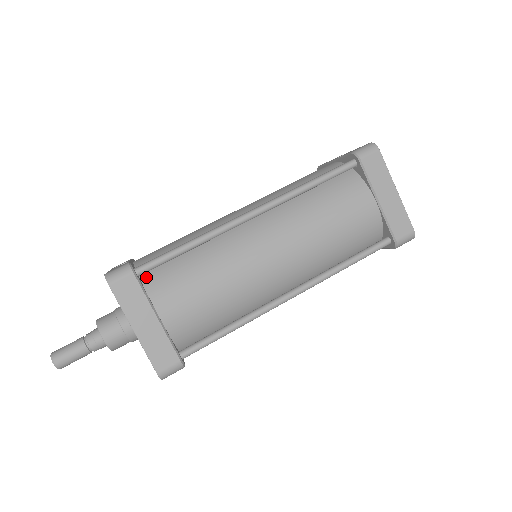
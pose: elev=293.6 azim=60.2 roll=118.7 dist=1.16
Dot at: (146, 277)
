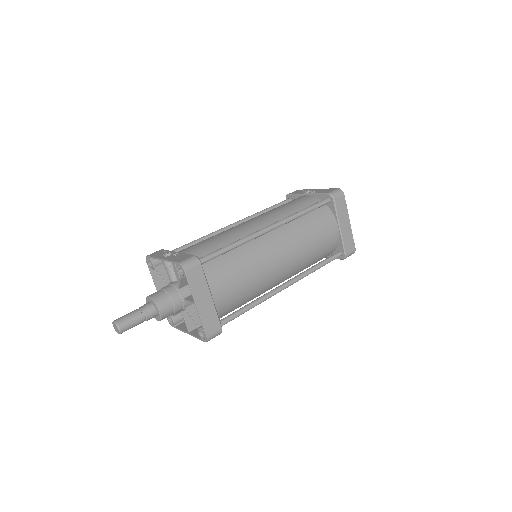
Dot at: occluded
